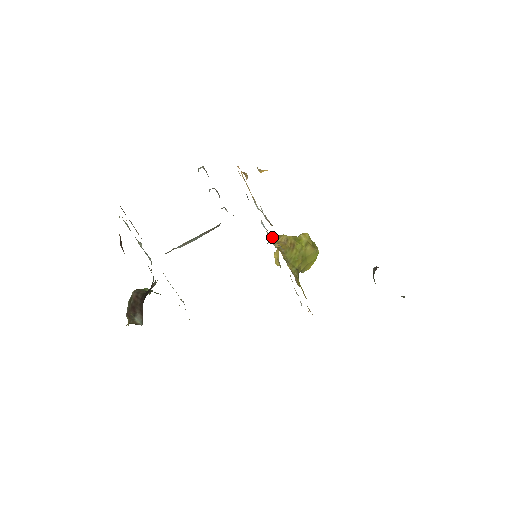
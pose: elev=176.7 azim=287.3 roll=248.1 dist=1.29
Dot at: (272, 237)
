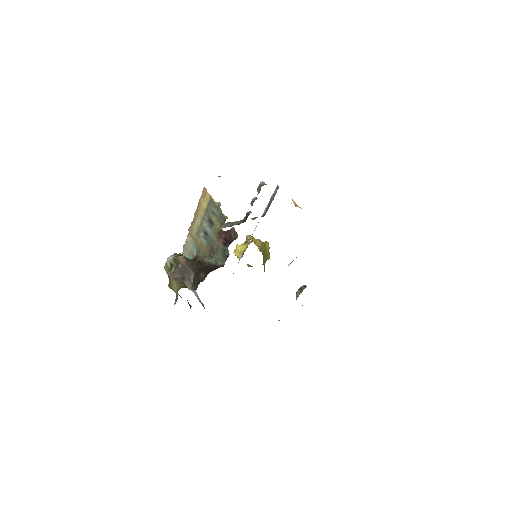
Dot at: (250, 237)
